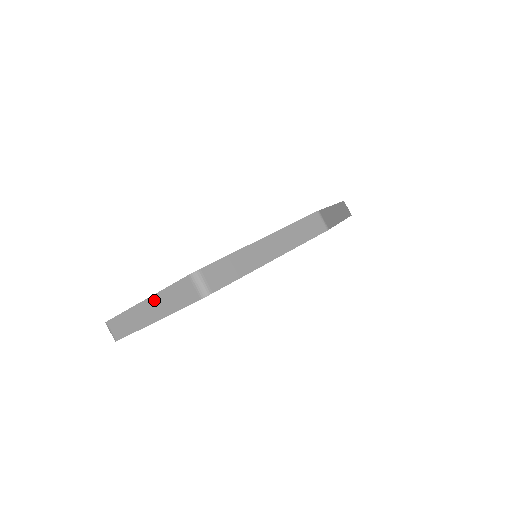
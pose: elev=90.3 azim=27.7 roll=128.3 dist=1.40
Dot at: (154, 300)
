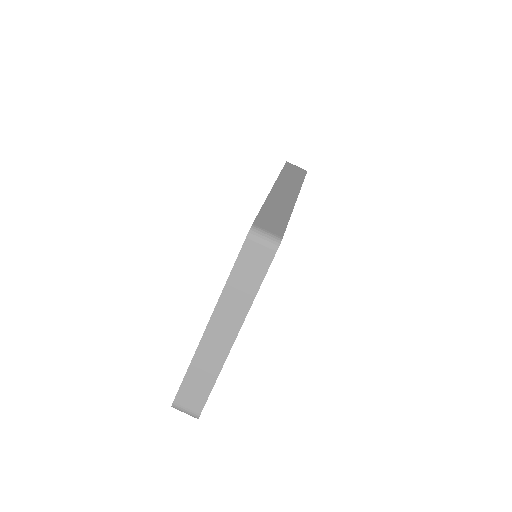
Dot at: (221, 309)
